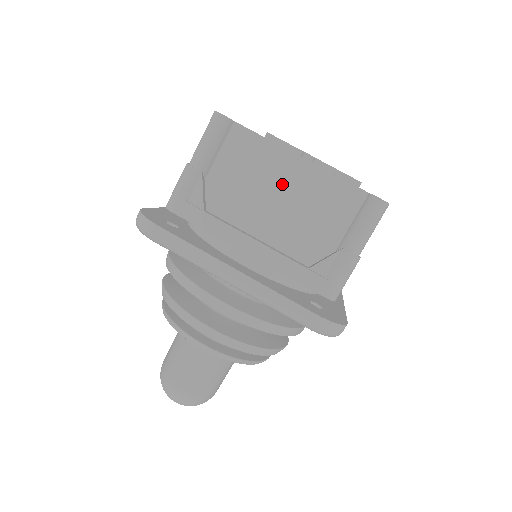
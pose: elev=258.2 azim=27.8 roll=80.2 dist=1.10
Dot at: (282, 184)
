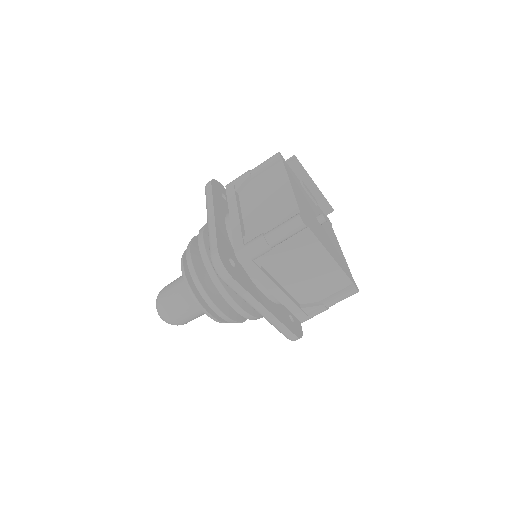
Dot at: (313, 266)
